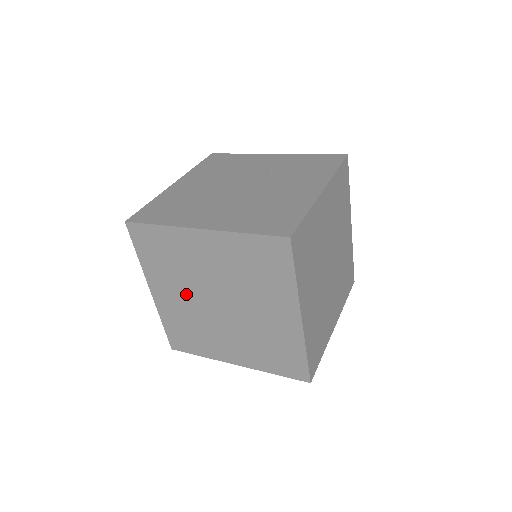
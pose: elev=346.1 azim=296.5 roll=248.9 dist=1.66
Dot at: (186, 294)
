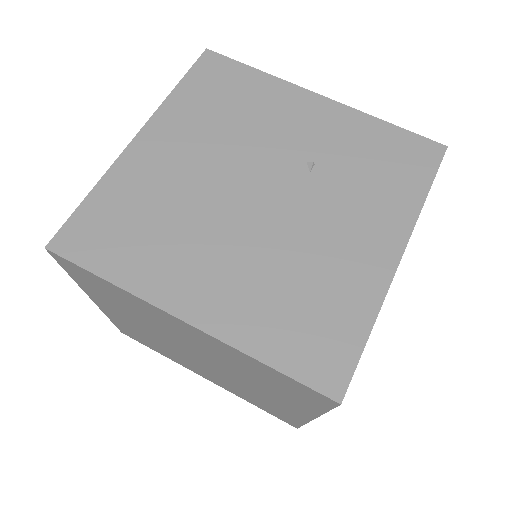
Dot at: (148, 329)
